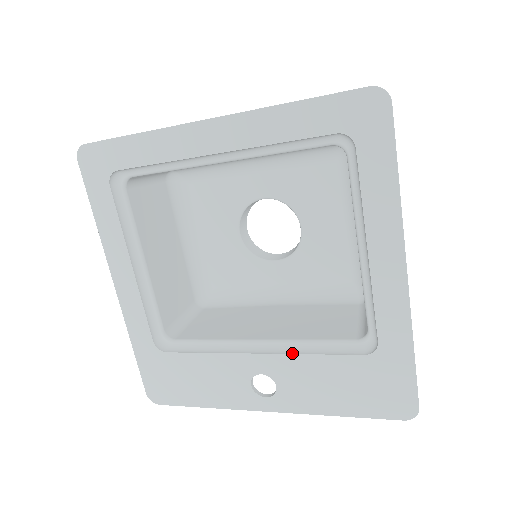
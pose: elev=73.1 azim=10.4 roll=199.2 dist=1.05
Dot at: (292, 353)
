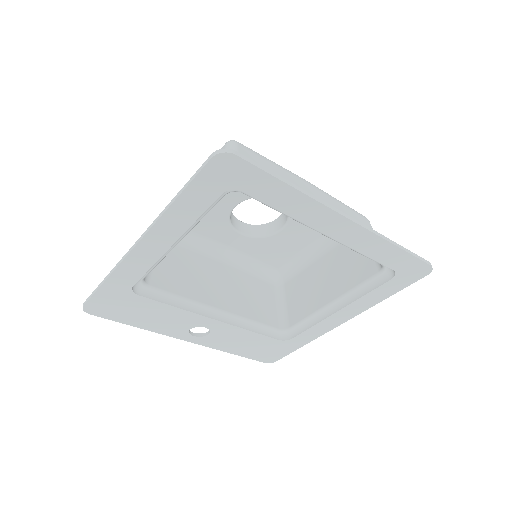
Dot at: (239, 326)
